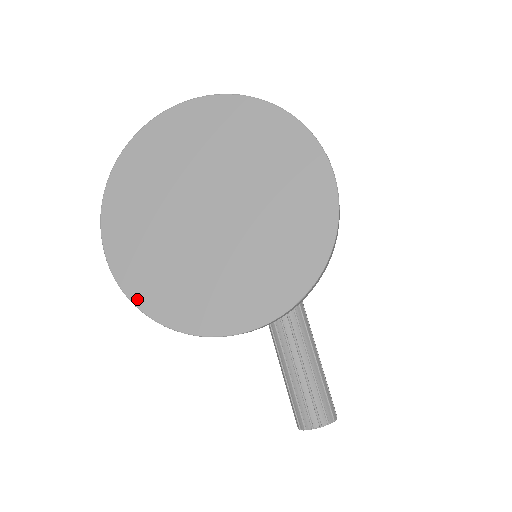
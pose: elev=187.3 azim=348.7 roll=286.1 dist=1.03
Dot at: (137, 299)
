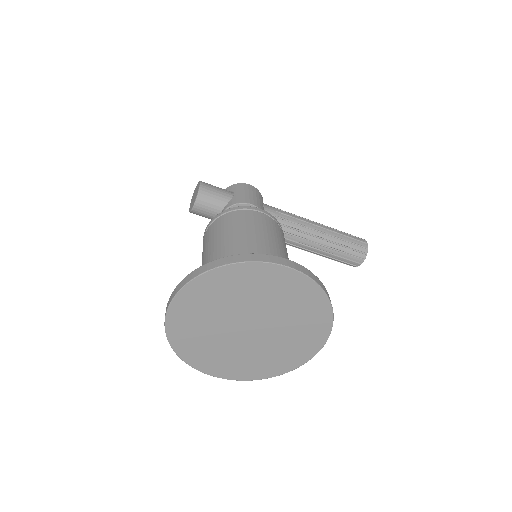
Dot at: (260, 377)
